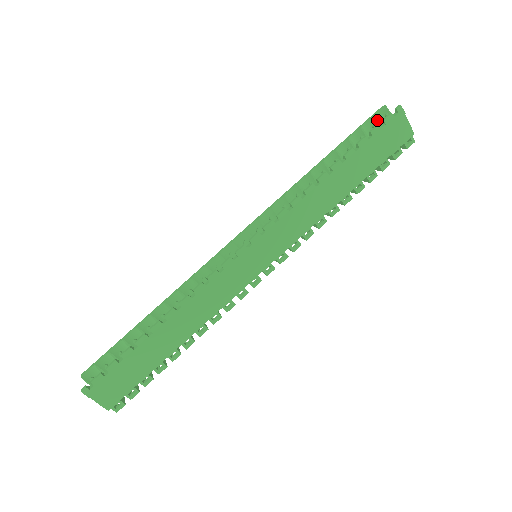
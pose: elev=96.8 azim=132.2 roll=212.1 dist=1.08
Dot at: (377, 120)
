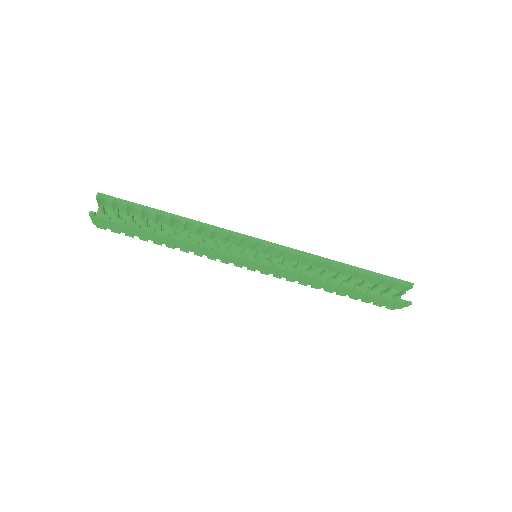
Dot at: (399, 285)
